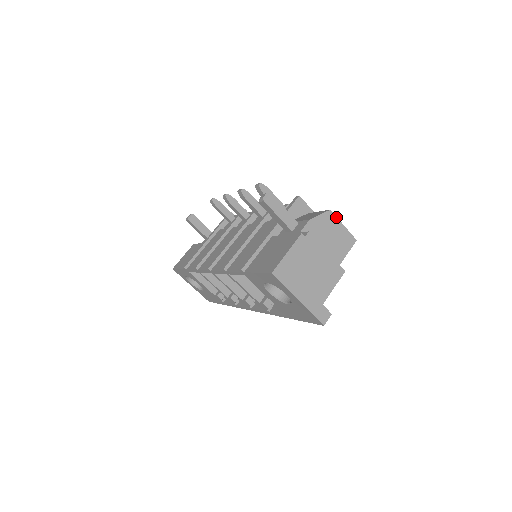
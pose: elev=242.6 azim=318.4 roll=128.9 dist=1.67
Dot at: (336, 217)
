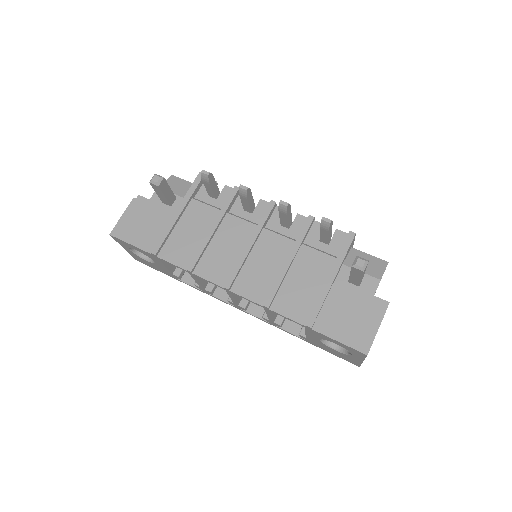
Dot at: occluded
